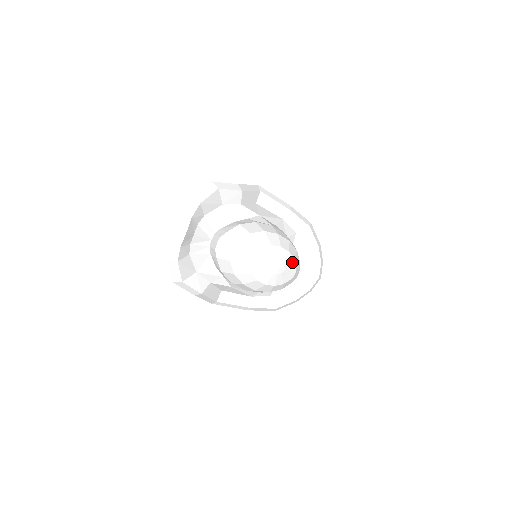
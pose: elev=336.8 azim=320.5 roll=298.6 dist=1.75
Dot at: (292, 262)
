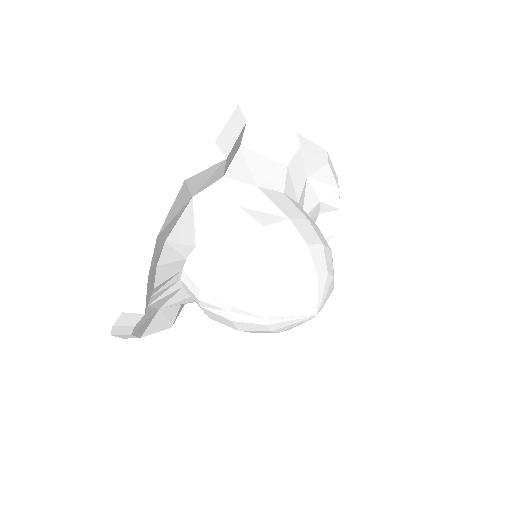
Dot at: (331, 284)
